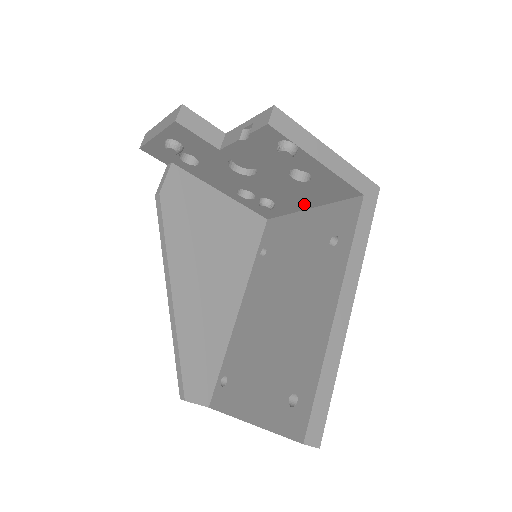
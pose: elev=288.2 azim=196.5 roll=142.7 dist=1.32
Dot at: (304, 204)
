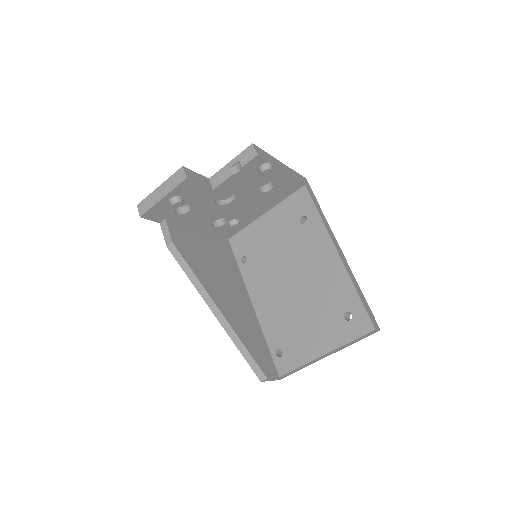
Dot at: (262, 211)
